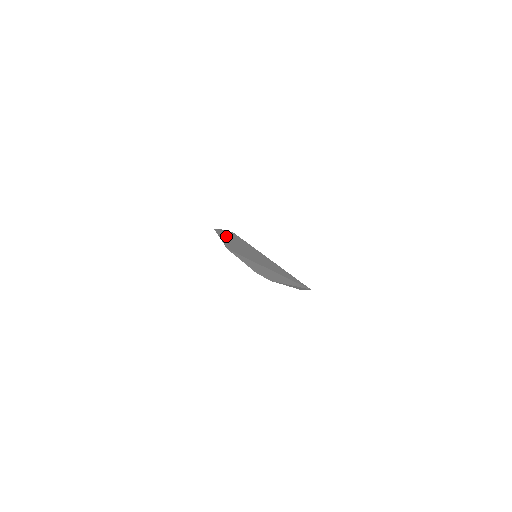
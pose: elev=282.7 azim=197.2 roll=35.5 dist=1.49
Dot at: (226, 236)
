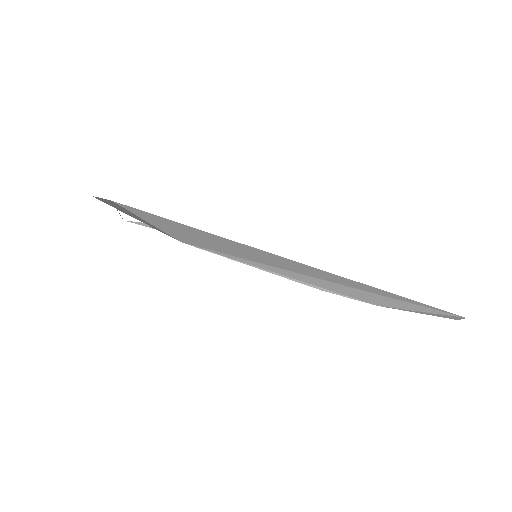
Dot at: (129, 212)
